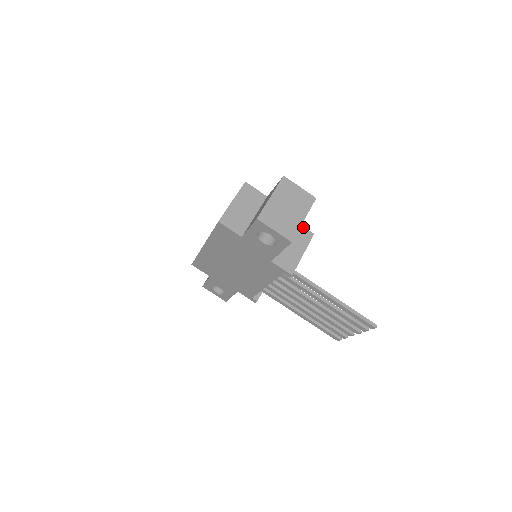
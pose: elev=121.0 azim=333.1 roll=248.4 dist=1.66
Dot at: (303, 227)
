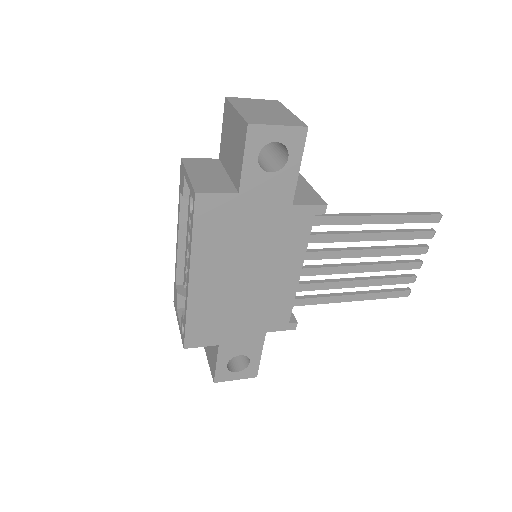
Dot at: occluded
